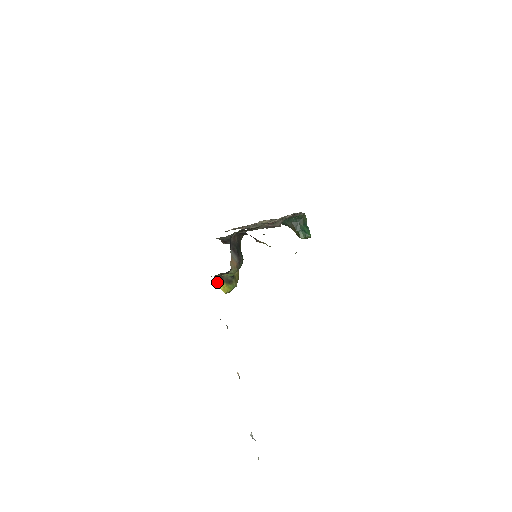
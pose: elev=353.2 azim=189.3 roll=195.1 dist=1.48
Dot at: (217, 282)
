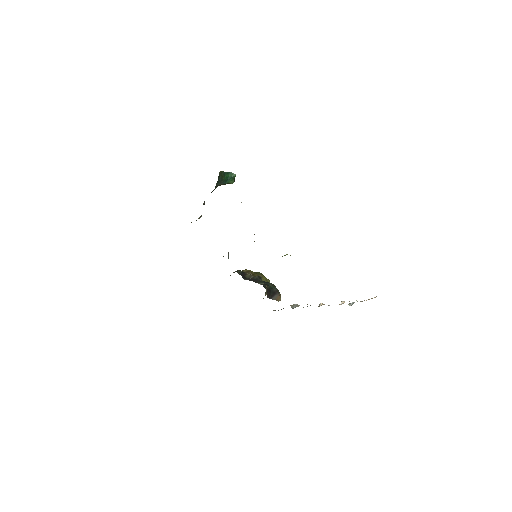
Dot at: occluded
